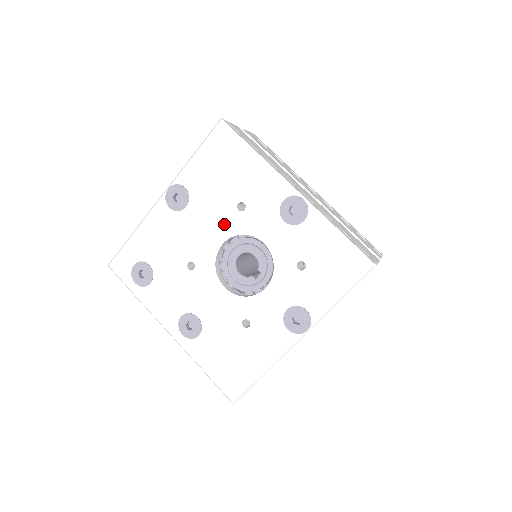
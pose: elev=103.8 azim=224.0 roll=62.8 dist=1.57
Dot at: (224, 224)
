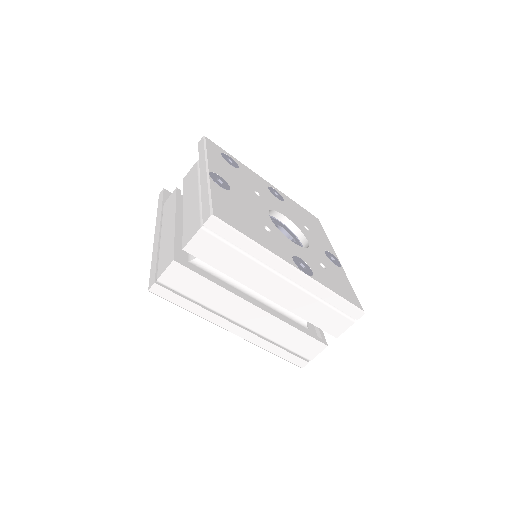
Dot at: occluded
